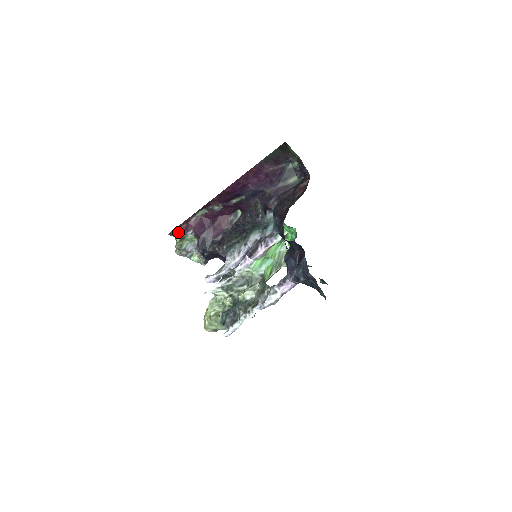
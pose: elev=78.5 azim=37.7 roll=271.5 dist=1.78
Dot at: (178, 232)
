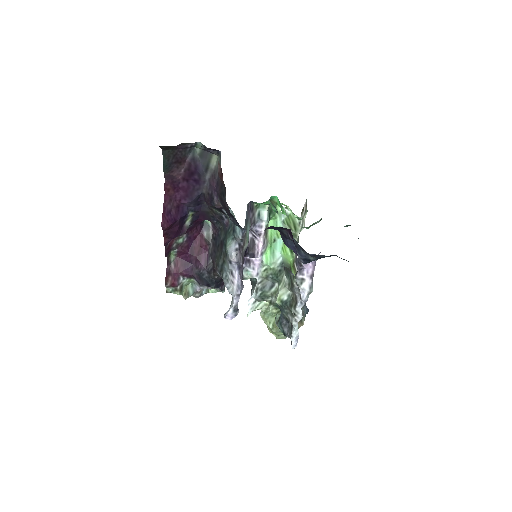
Dot at: (171, 287)
